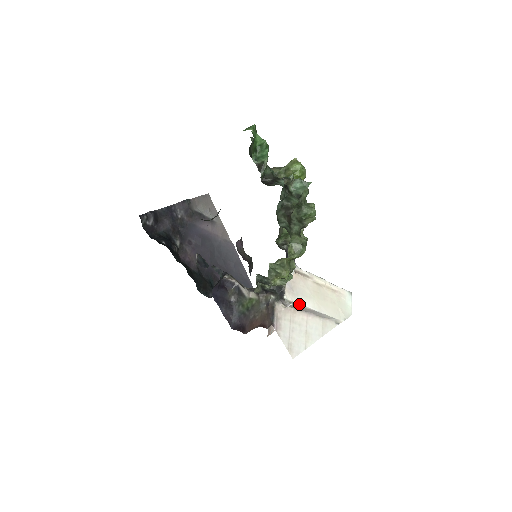
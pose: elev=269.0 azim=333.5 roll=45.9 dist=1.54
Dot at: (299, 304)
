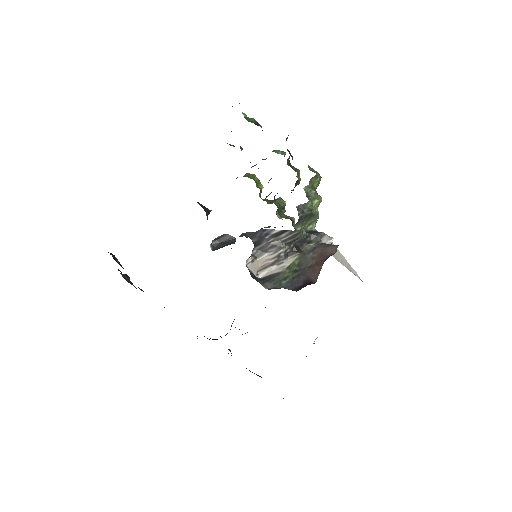
Dot at: occluded
